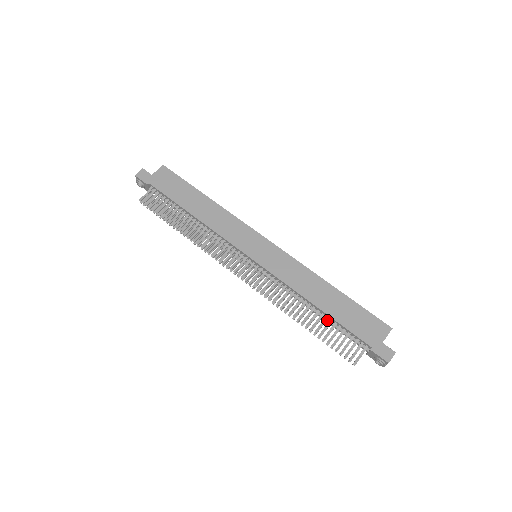
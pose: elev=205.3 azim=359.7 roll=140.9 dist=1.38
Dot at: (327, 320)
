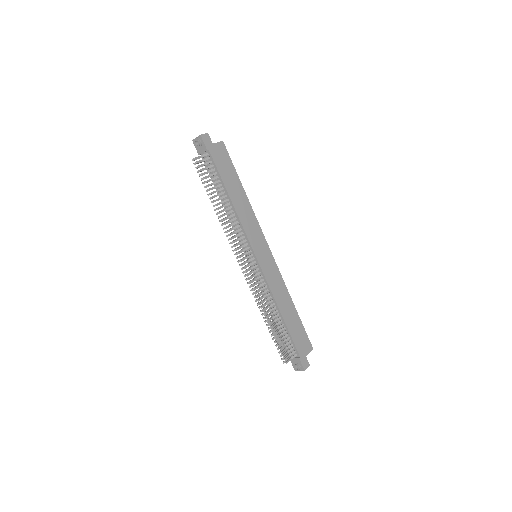
Dot at: (281, 326)
